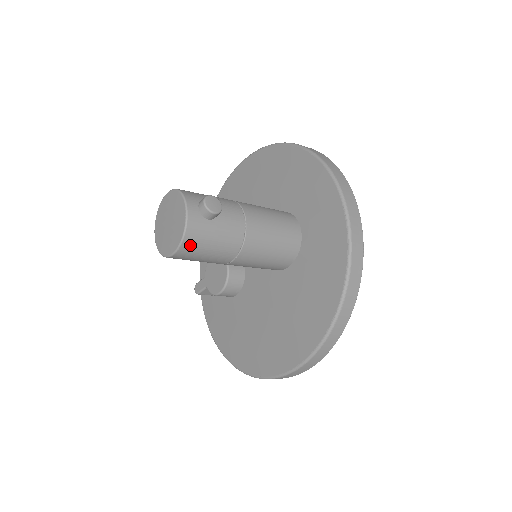
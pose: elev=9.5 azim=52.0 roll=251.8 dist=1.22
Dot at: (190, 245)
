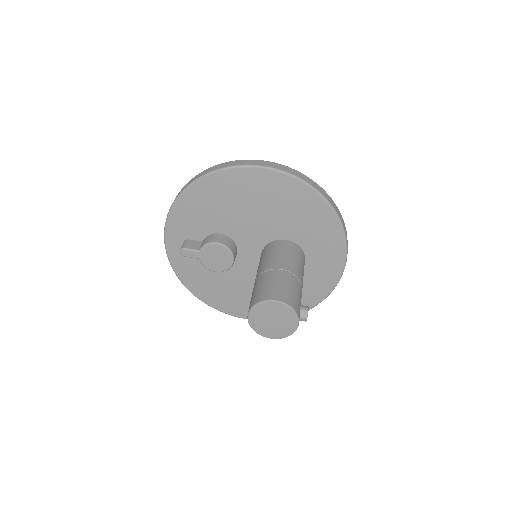
Dot at: occluded
